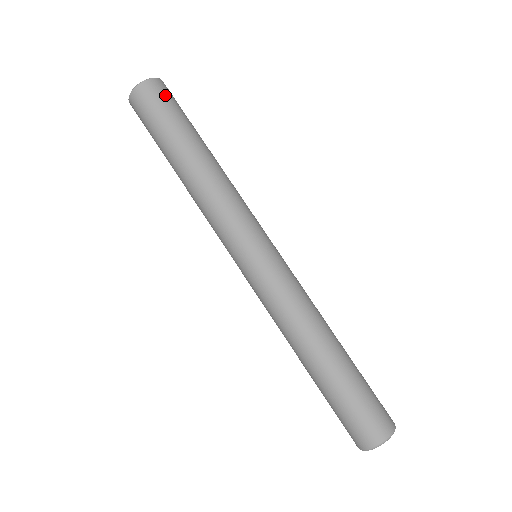
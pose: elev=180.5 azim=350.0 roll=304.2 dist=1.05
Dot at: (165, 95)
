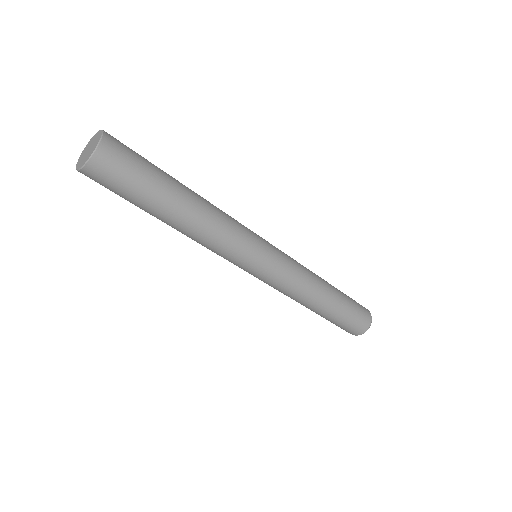
Dot at: (126, 148)
